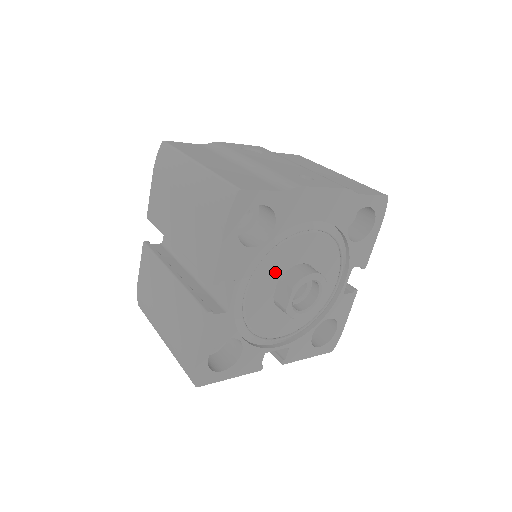
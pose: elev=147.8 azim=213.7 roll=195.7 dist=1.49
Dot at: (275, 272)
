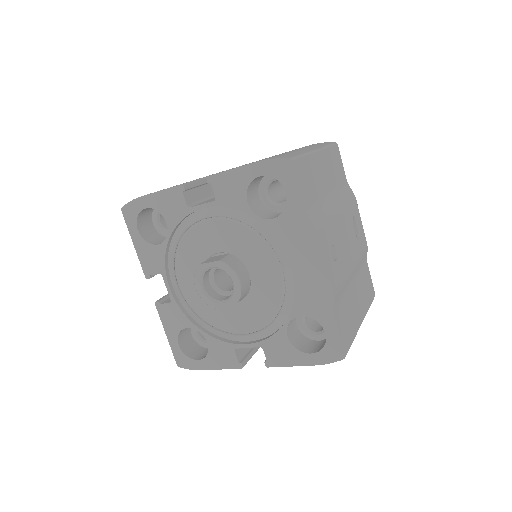
Dot at: (234, 244)
